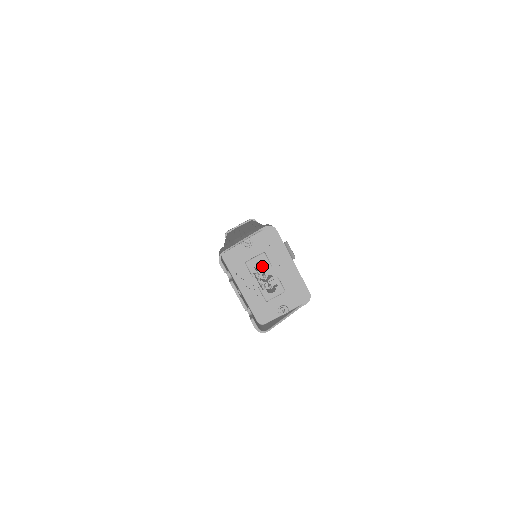
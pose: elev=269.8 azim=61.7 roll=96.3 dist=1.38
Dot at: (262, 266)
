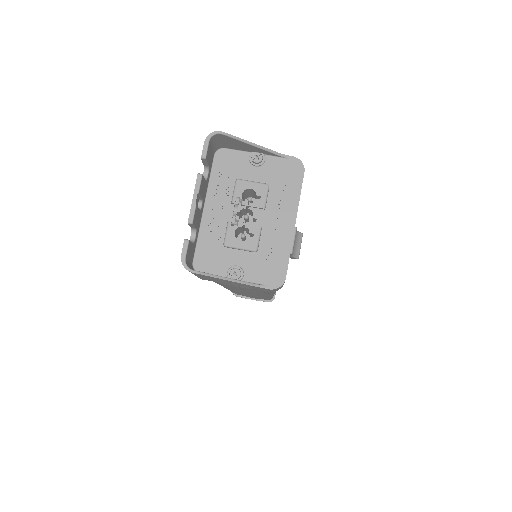
Dot at: occluded
